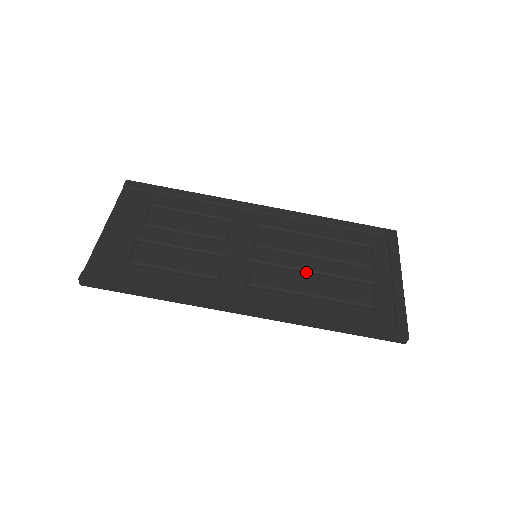
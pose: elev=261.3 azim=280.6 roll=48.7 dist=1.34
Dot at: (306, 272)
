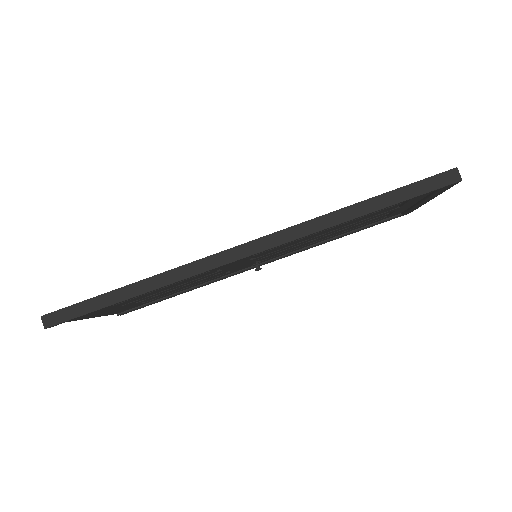
Dot at: occluded
